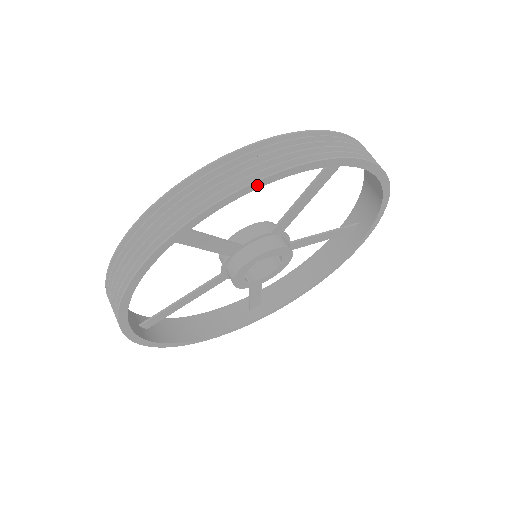
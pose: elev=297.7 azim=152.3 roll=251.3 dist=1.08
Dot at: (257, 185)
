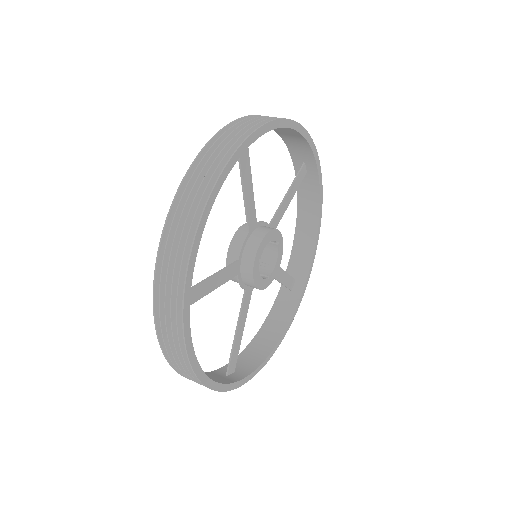
Dot at: (204, 220)
